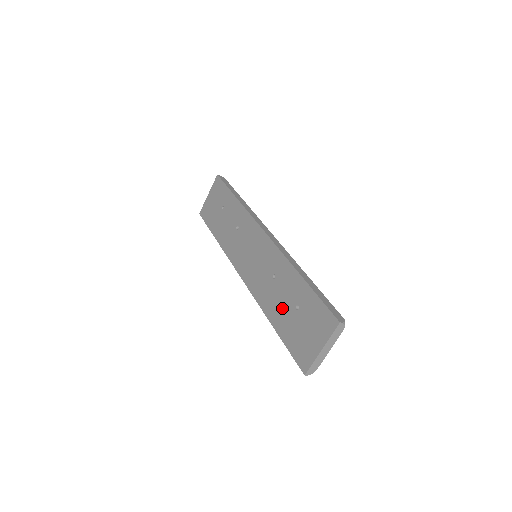
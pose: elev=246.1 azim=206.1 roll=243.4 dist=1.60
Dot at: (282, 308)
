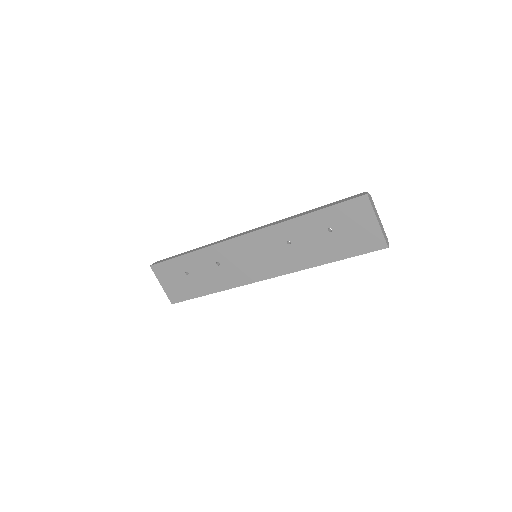
Dot at: (321, 246)
